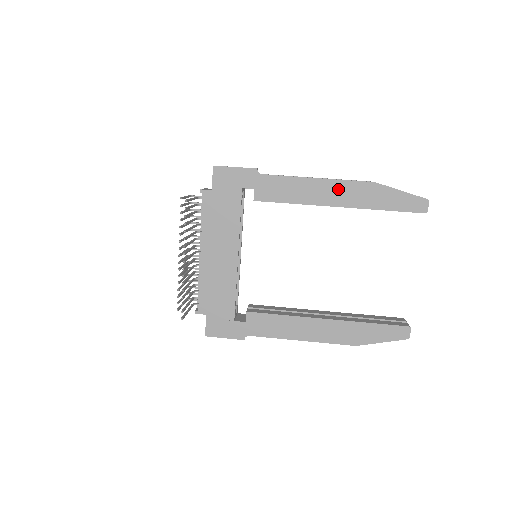
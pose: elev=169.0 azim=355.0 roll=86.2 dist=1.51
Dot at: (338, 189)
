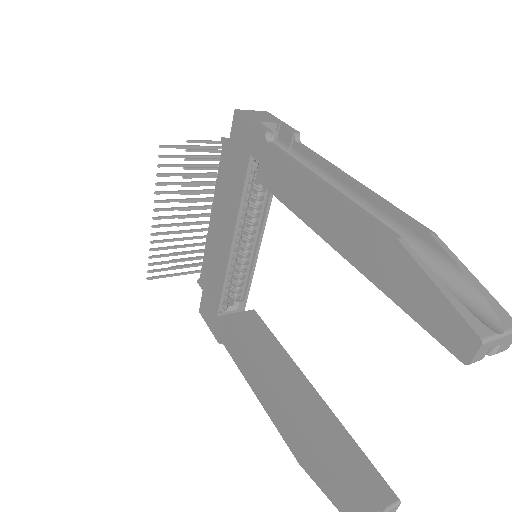
Dot at: (341, 217)
